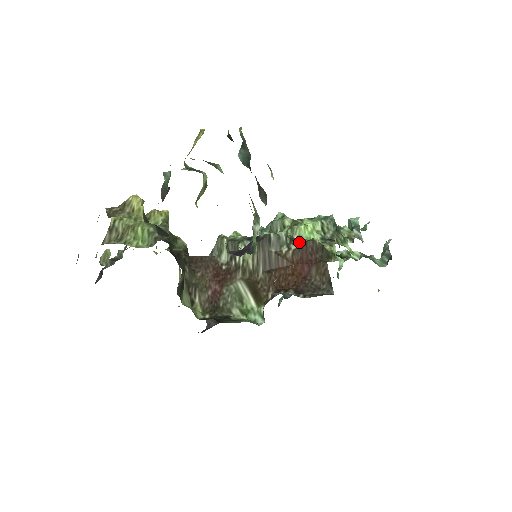
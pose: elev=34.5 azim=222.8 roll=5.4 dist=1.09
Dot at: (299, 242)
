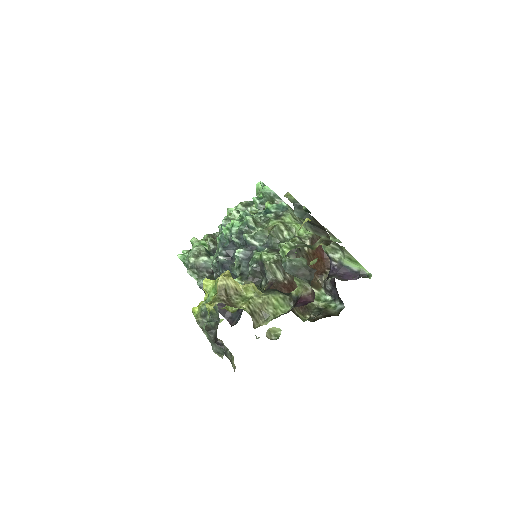
Dot at: (308, 239)
